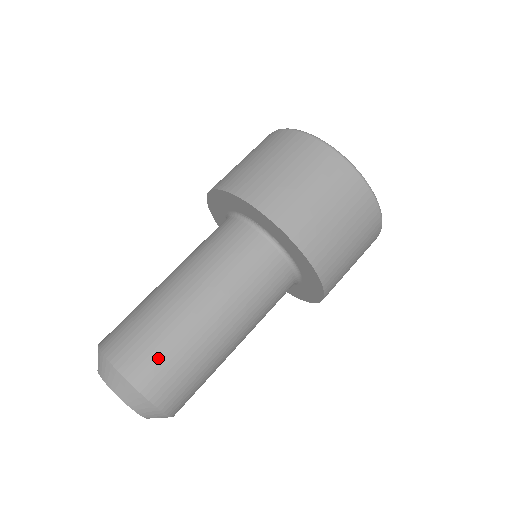
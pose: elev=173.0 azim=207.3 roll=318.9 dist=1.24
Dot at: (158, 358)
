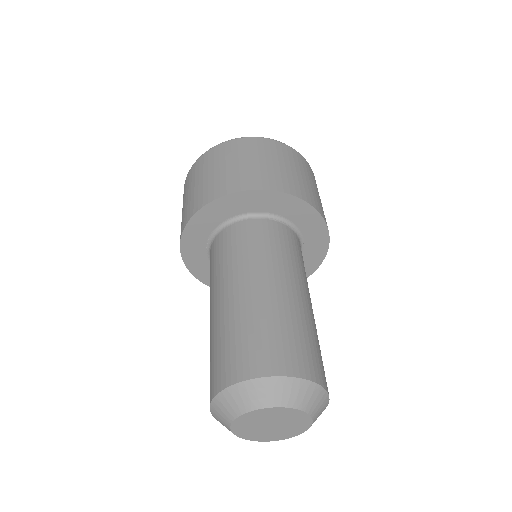
Dot at: (222, 355)
